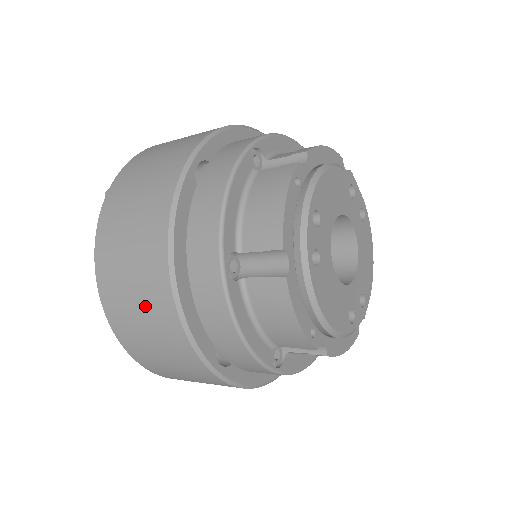
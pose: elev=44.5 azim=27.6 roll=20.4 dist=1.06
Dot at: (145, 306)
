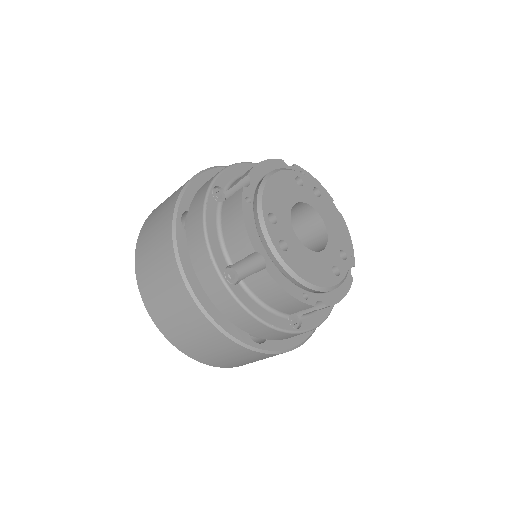
Dot at: (189, 326)
